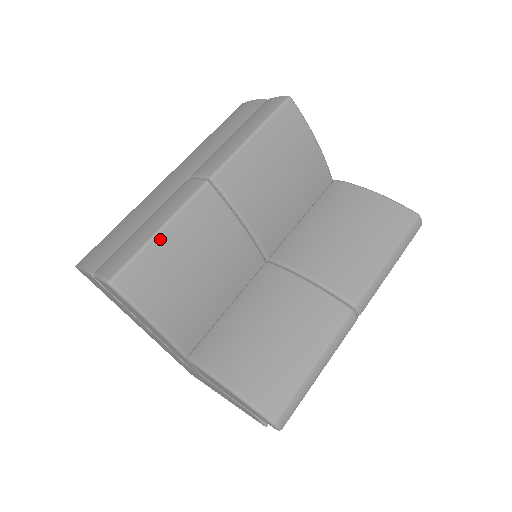
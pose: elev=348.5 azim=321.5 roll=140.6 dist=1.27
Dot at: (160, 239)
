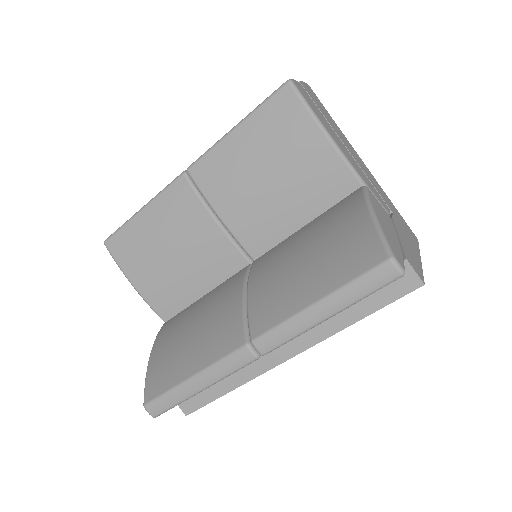
Dot at: (139, 218)
